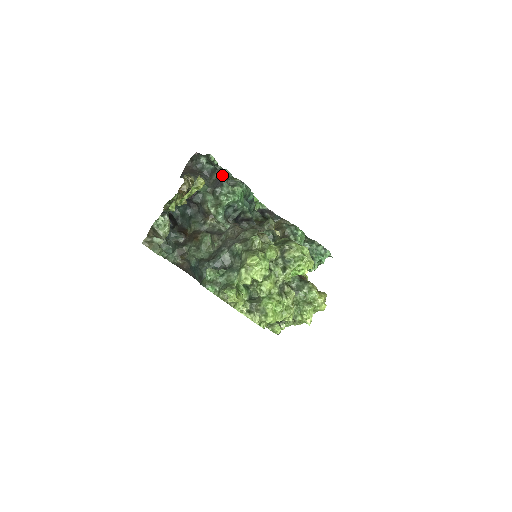
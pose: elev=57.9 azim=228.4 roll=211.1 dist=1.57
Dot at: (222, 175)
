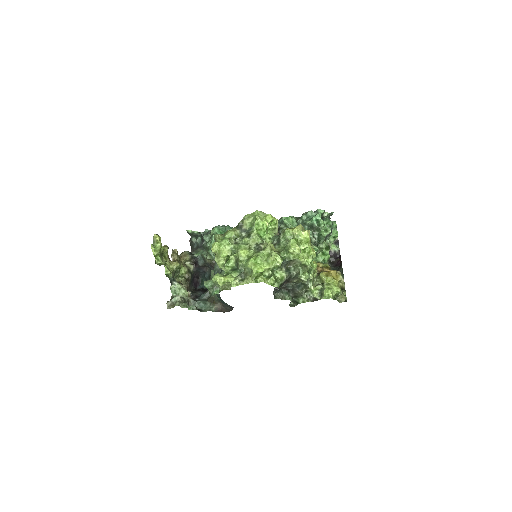
Dot at: occluded
